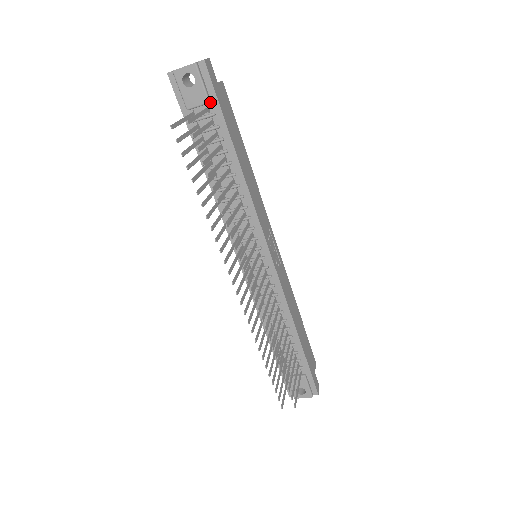
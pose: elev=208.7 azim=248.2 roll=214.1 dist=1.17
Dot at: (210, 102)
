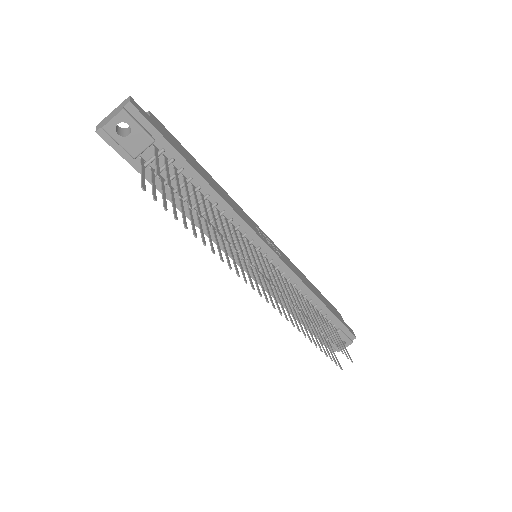
Dot at: (154, 140)
